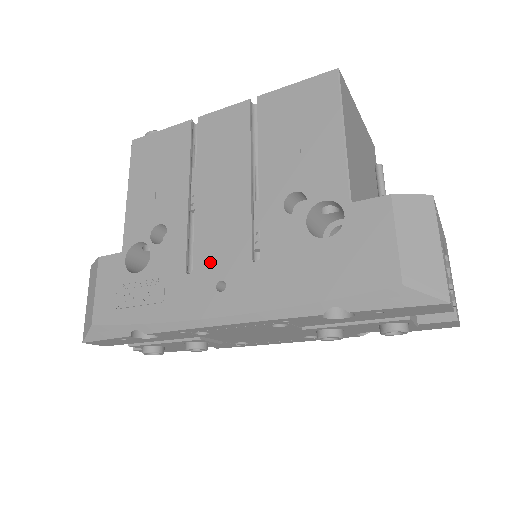
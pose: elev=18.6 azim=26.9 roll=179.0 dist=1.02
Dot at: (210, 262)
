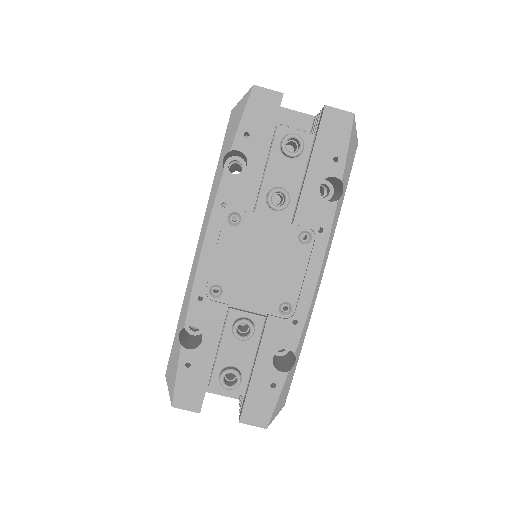
Dot at: occluded
